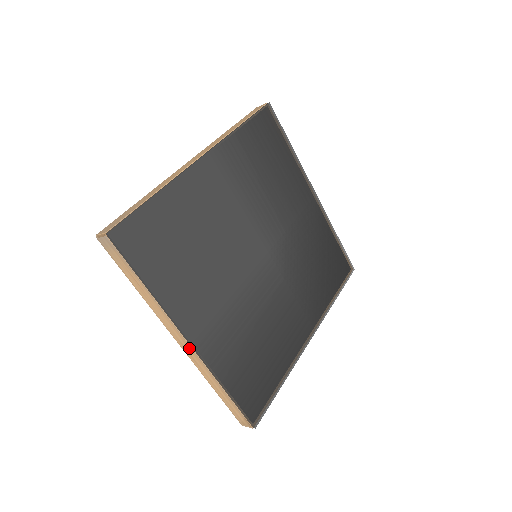
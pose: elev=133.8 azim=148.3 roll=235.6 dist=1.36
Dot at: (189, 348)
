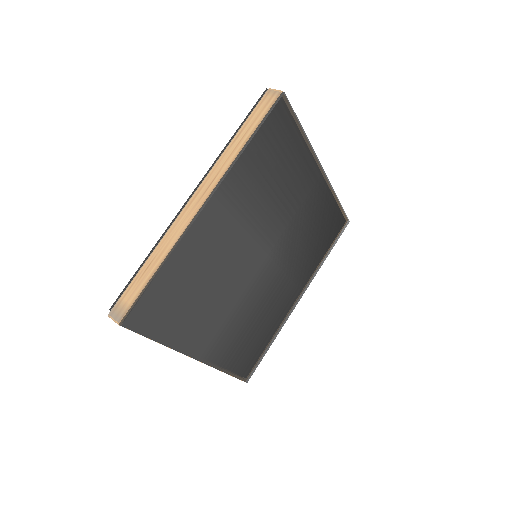
Dot at: occluded
